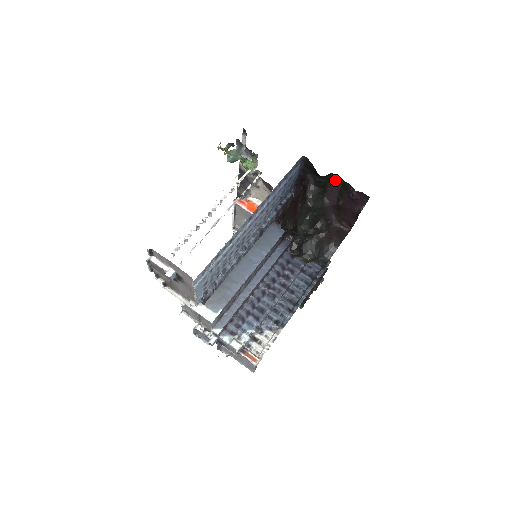
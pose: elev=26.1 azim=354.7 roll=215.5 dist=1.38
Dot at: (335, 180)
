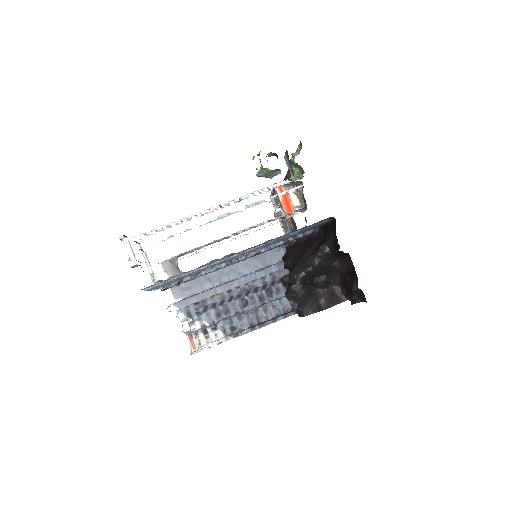
Dot at: (349, 260)
